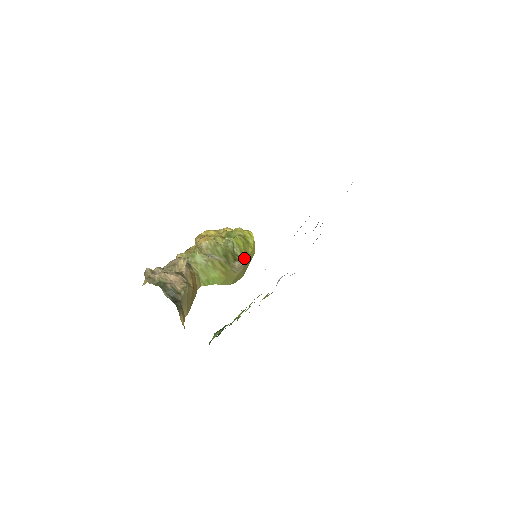
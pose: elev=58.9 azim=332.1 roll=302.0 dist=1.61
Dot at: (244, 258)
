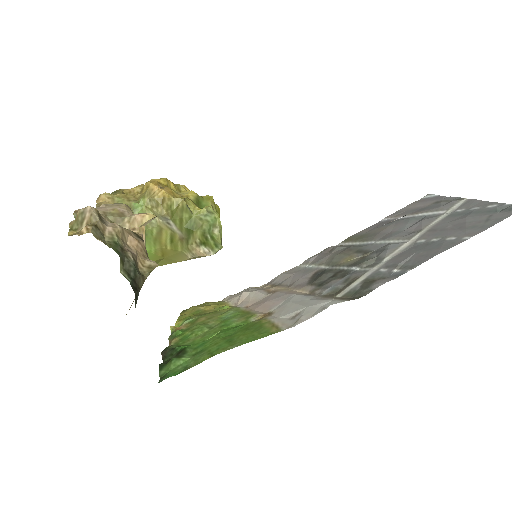
Dot at: (222, 247)
